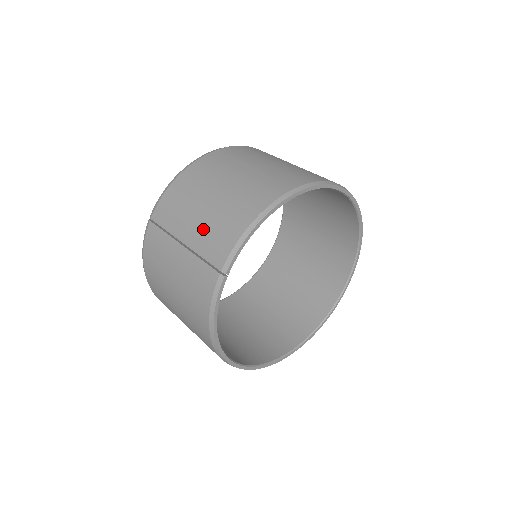
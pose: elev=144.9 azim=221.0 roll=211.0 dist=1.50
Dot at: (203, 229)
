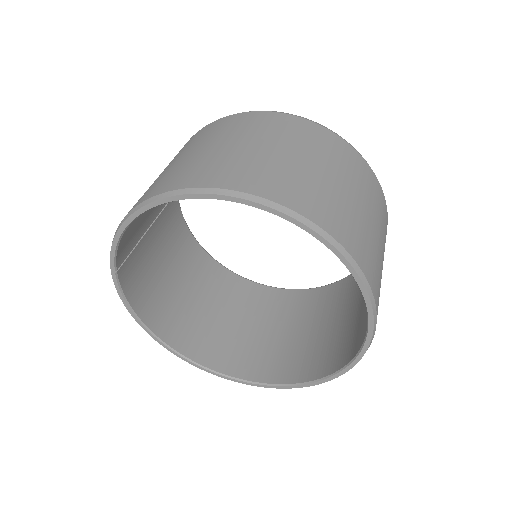
Dot at: occluded
